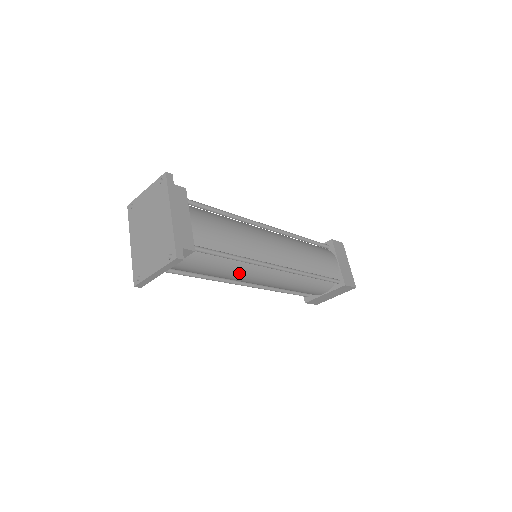
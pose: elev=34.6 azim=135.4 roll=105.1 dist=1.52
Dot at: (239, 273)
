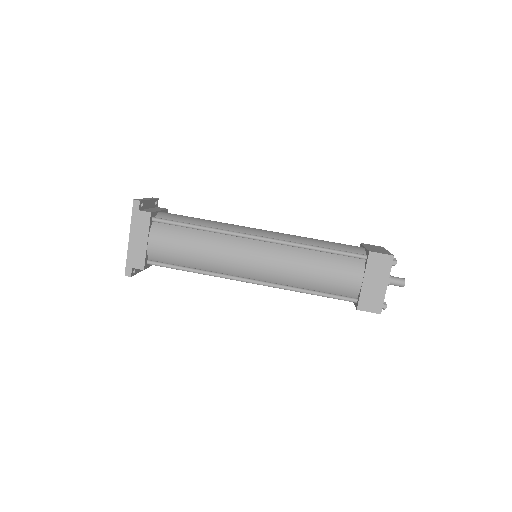
Dot at: occluded
